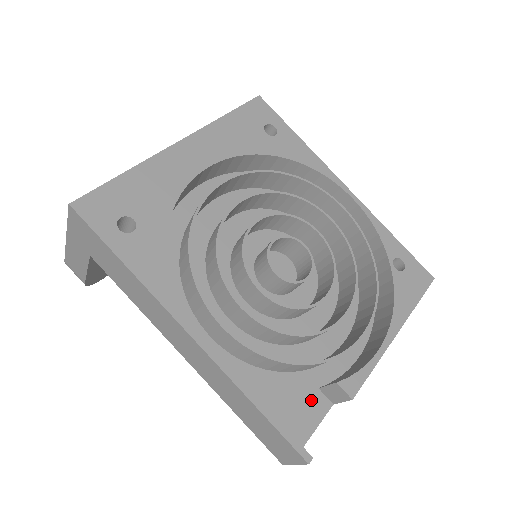
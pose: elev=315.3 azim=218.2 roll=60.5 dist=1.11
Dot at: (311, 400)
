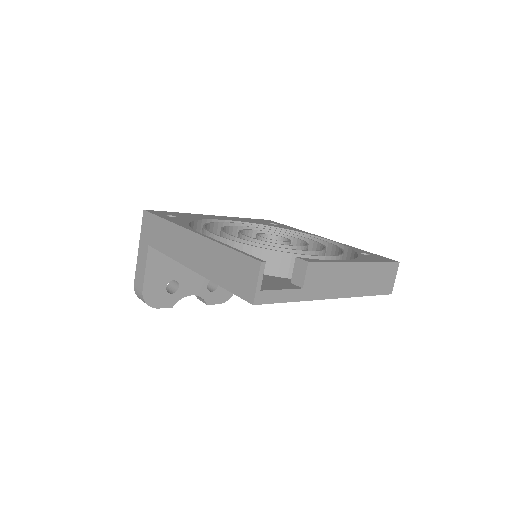
Dot at: (282, 283)
